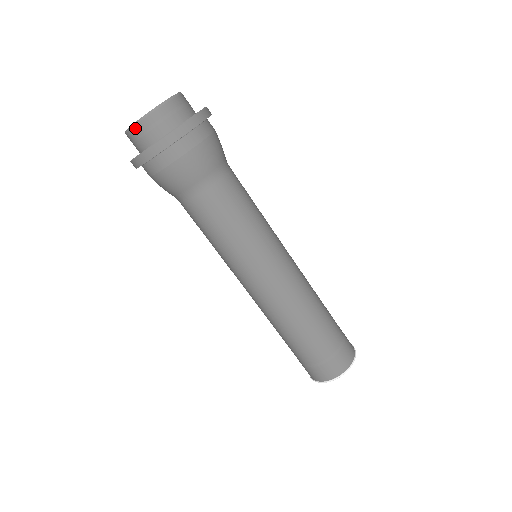
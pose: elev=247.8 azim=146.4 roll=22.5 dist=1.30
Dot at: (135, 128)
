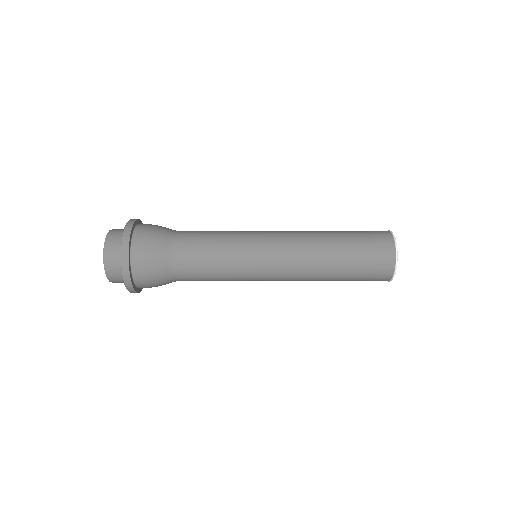
Dot at: occluded
